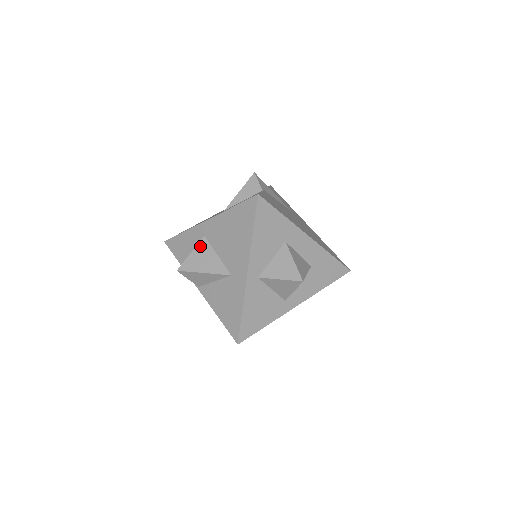
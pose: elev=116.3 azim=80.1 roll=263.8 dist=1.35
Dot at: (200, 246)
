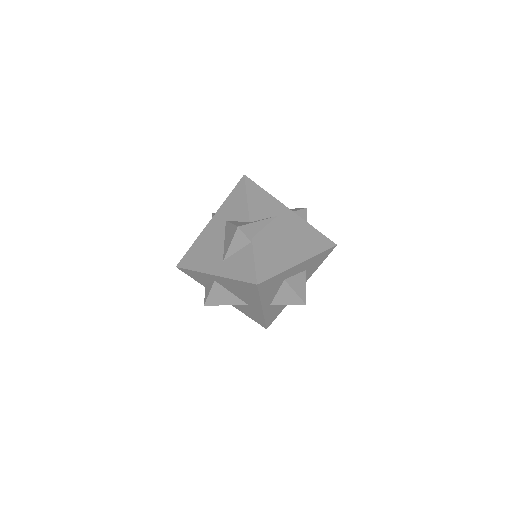
Dot at: (215, 288)
